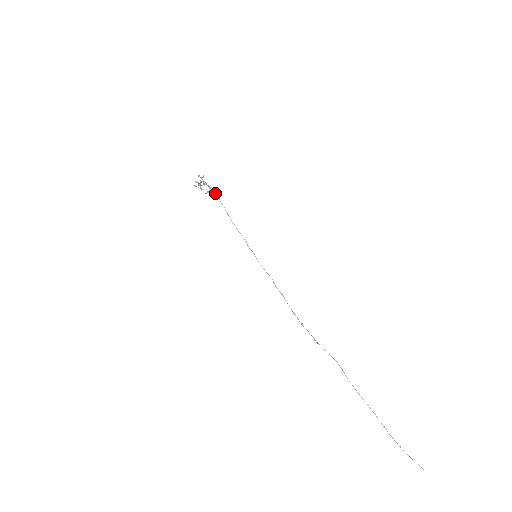
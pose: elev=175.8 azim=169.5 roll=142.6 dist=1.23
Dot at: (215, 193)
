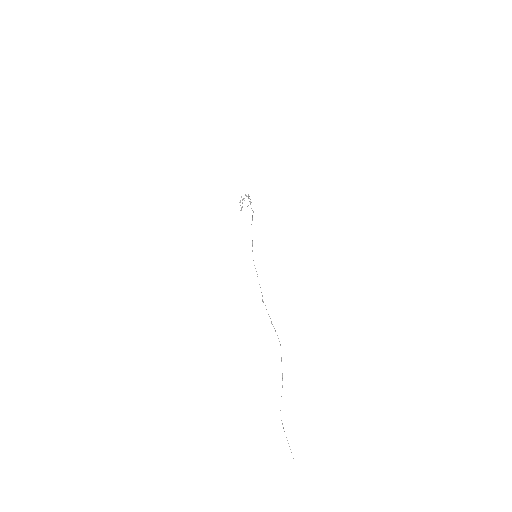
Dot at: occluded
